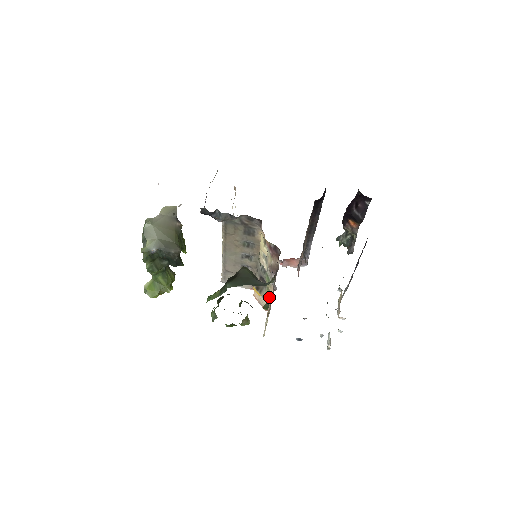
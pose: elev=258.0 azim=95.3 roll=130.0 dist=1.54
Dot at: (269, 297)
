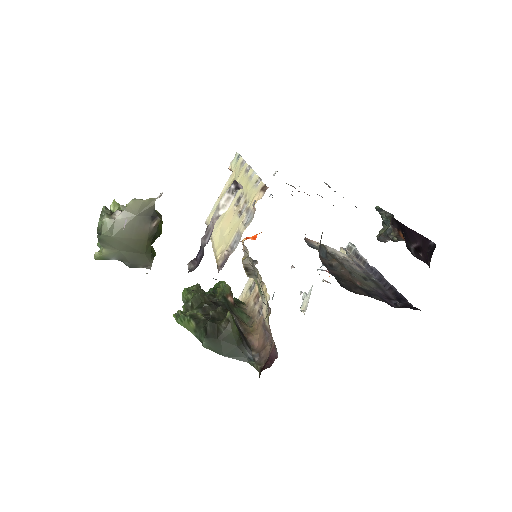
Dot at: (256, 283)
